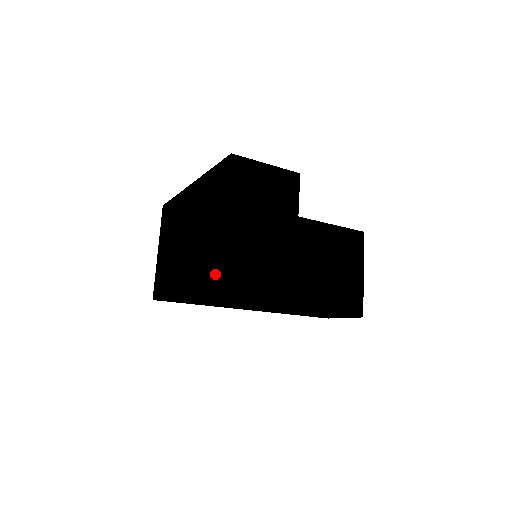
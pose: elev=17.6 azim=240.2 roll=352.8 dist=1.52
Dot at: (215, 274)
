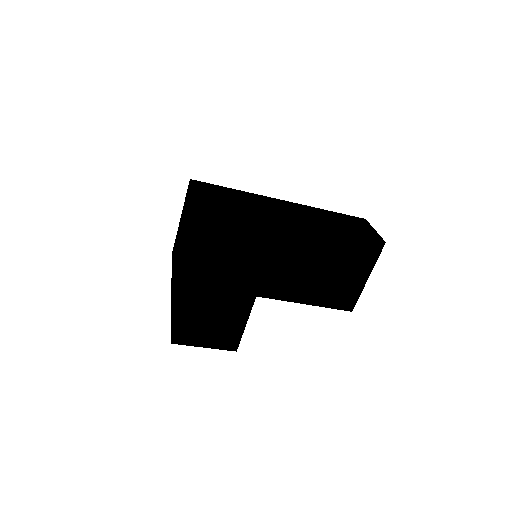
Dot at: (173, 327)
